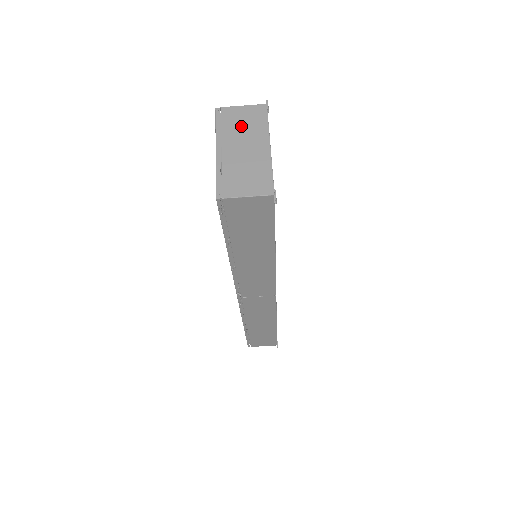
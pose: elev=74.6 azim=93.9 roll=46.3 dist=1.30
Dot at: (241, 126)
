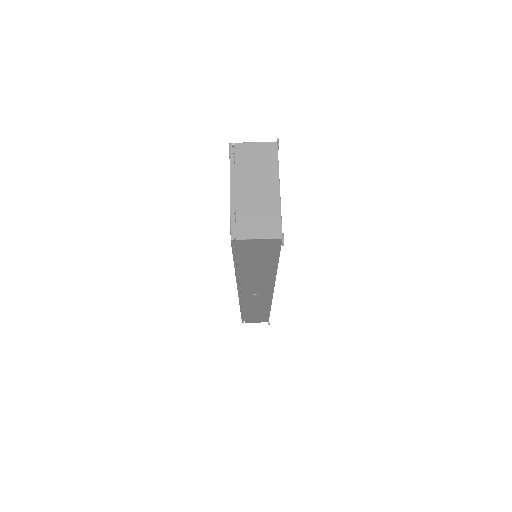
Dot at: (253, 165)
